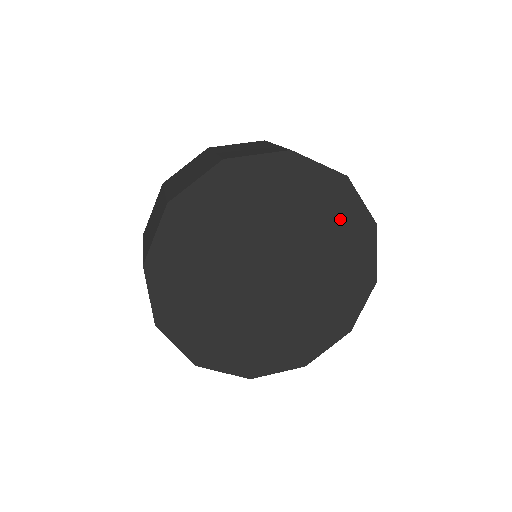
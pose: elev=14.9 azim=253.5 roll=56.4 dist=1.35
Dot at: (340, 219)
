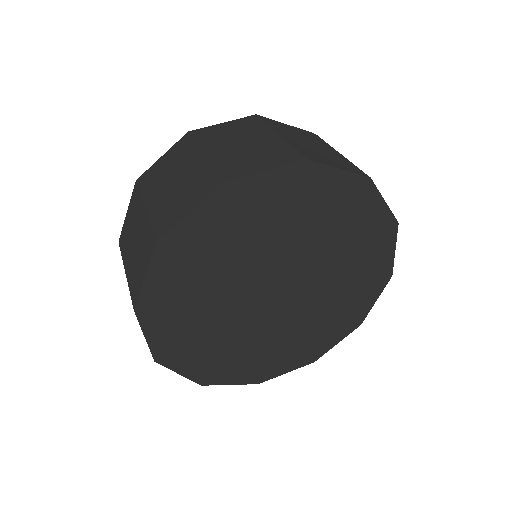
Dot at: (359, 224)
